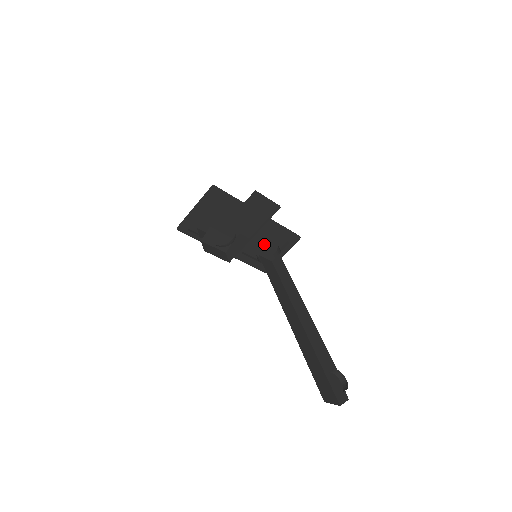
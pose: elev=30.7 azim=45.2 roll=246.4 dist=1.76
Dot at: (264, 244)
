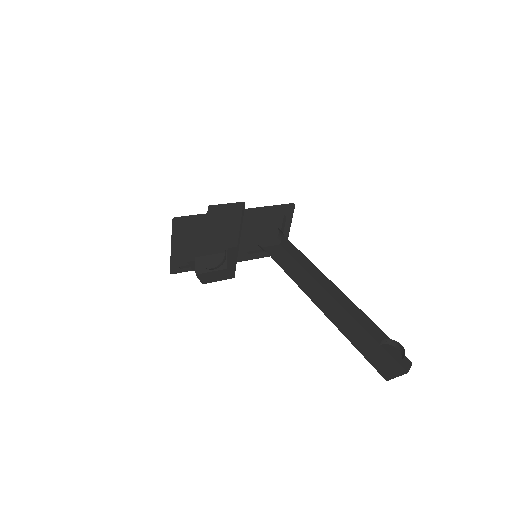
Dot at: (263, 232)
